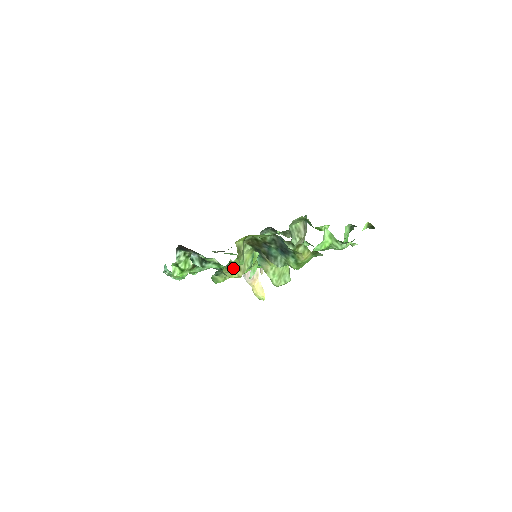
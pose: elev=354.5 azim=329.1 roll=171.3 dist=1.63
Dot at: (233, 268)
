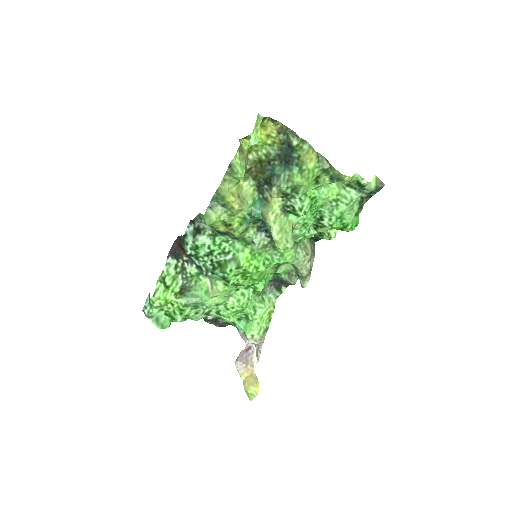
Dot at: (232, 176)
